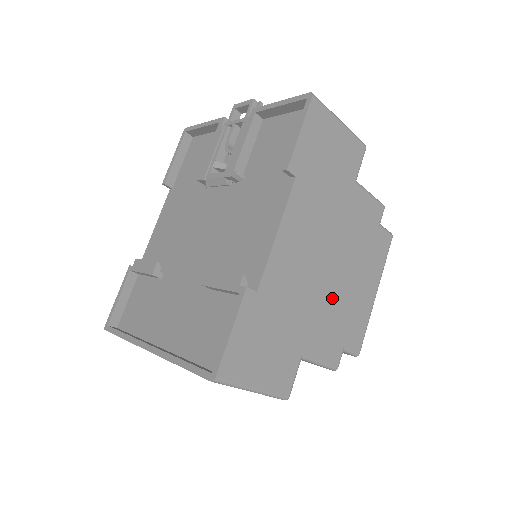
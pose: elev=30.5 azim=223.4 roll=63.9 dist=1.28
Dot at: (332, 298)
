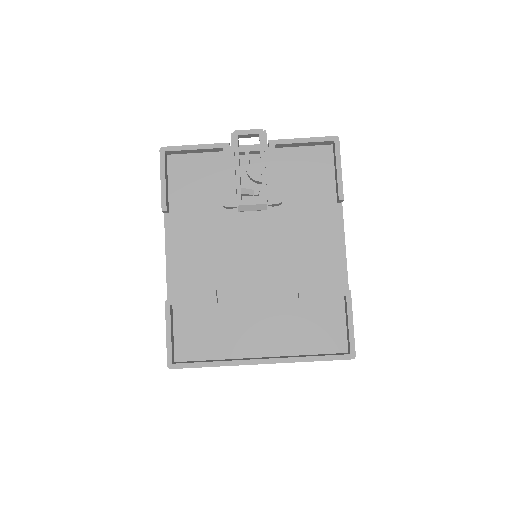
Dot at: occluded
